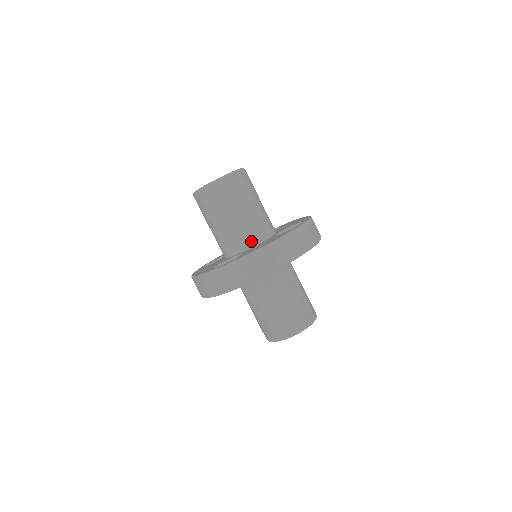
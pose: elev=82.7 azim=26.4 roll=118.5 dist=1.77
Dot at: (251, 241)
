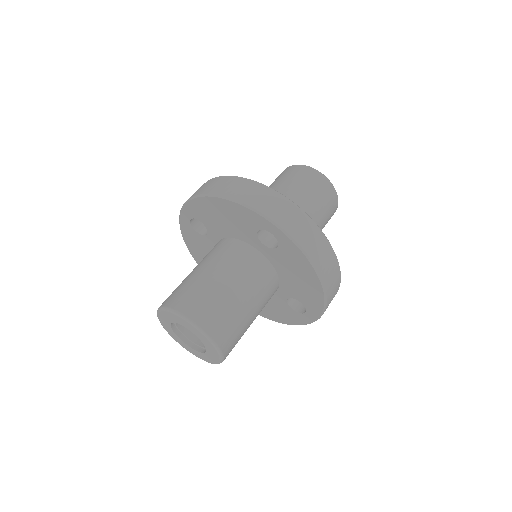
Dot at: occluded
